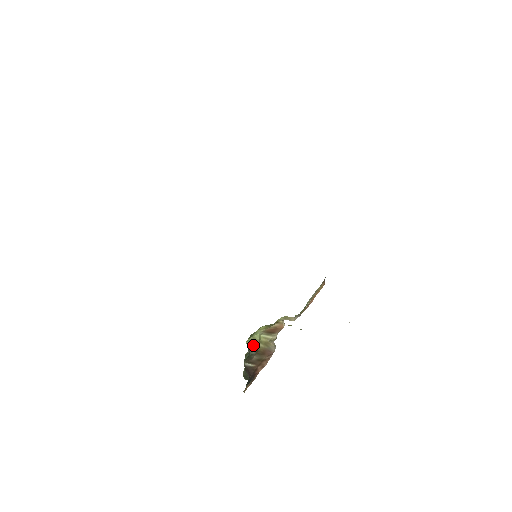
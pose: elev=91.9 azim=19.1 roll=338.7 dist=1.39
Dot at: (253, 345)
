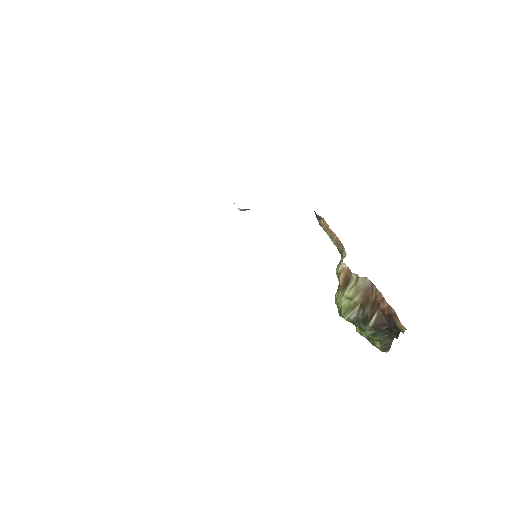
Dot at: (352, 310)
